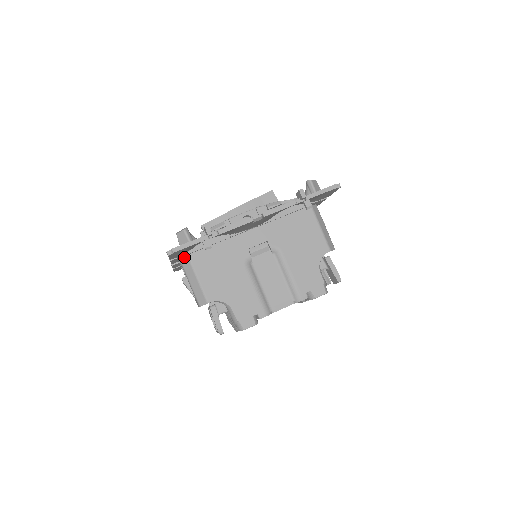
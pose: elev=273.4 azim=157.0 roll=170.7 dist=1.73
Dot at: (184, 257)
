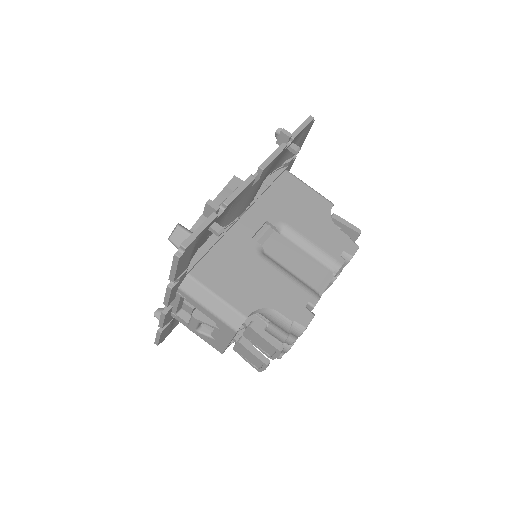
Dot at: (184, 280)
